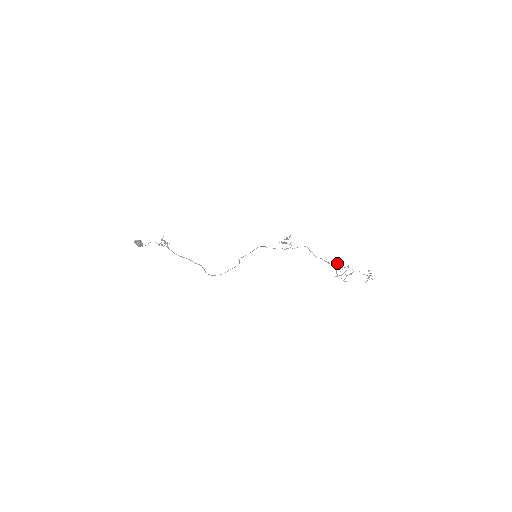
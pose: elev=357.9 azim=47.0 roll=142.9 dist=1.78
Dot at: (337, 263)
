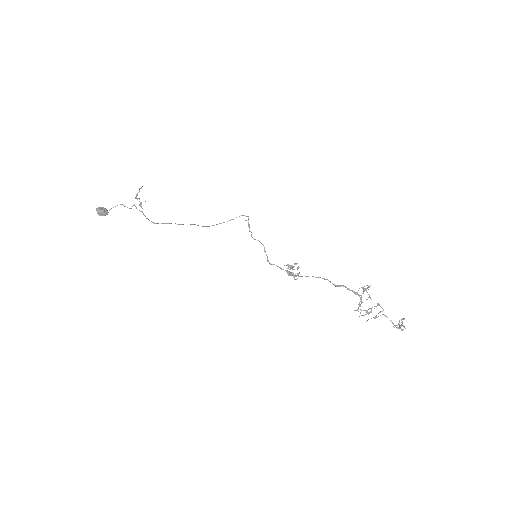
Dot at: (368, 286)
